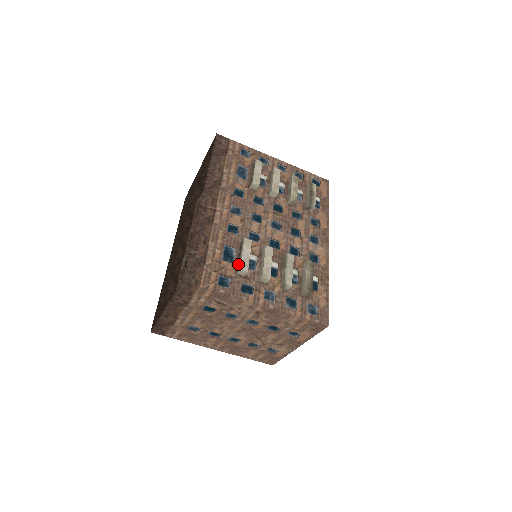
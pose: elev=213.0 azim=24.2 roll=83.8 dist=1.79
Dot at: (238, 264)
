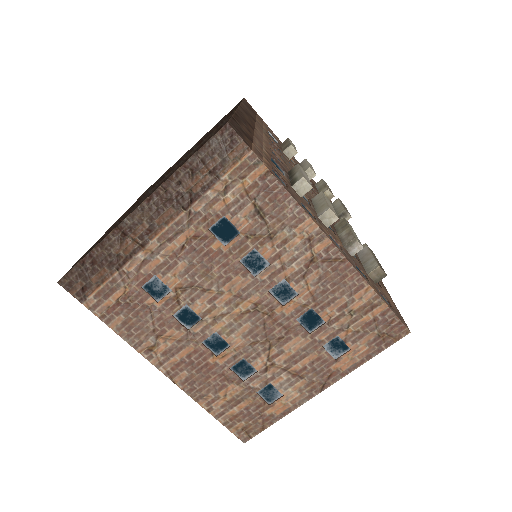
Dot at: (293, 179)
